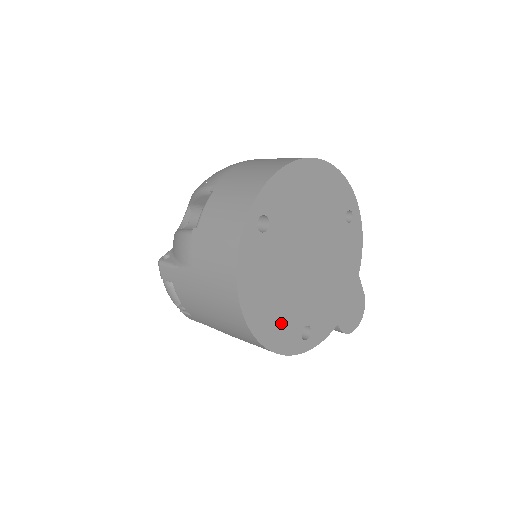
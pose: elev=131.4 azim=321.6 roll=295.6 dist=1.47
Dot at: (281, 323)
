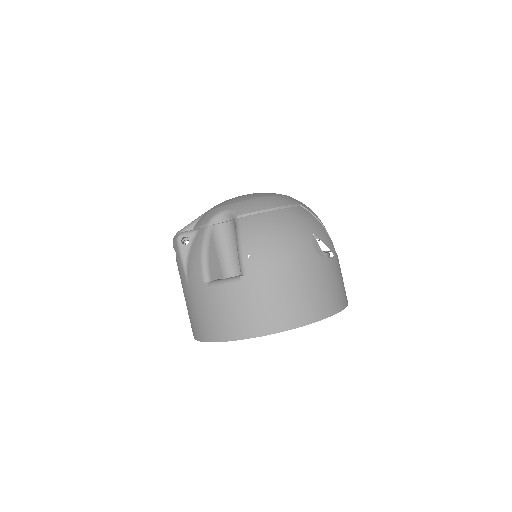
Dot at: occluded
